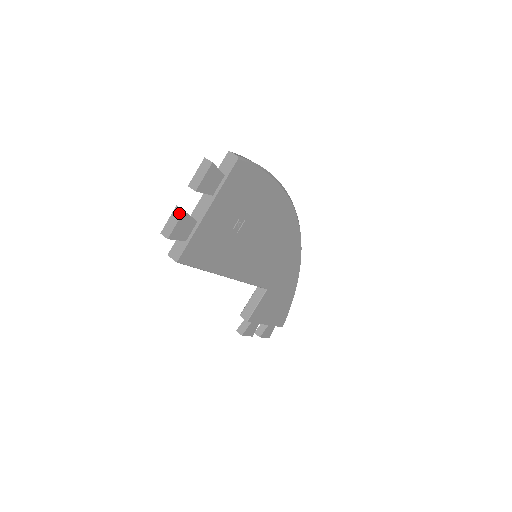
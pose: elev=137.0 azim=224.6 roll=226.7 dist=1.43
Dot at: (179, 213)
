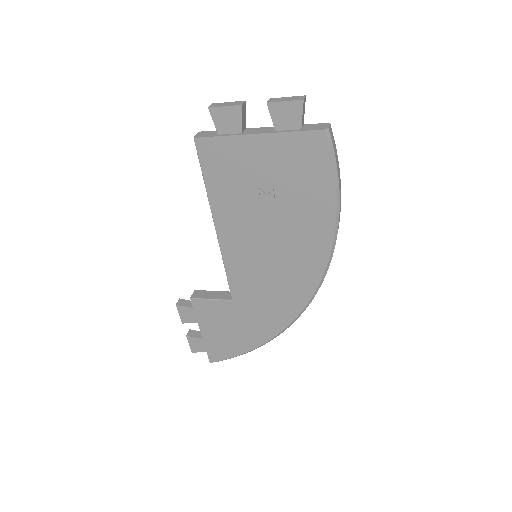
Dot at: (238, 103)
